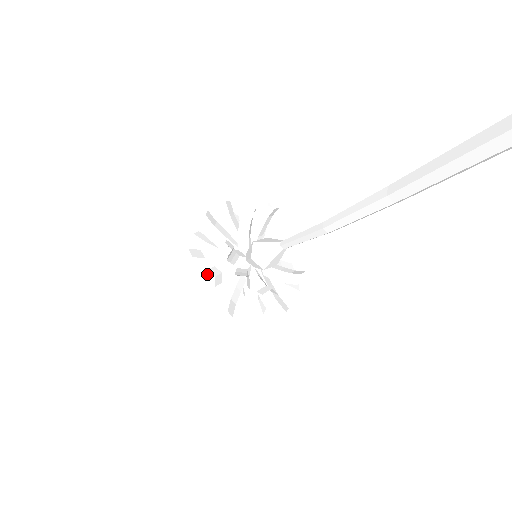
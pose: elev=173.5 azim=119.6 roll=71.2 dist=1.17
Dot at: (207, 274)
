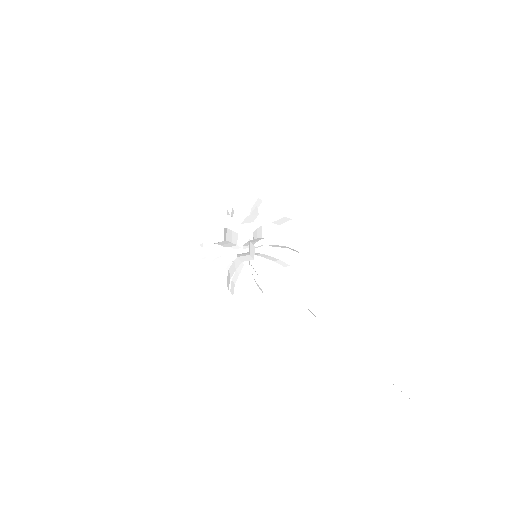
Dot at: (216, 269)
